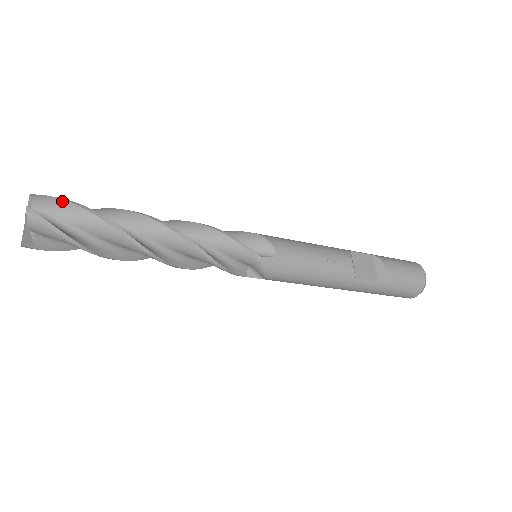
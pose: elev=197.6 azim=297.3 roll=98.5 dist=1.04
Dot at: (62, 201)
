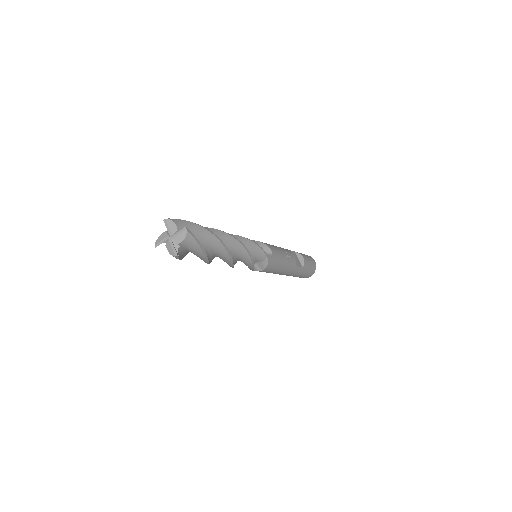
Dot at: (190, 223)
